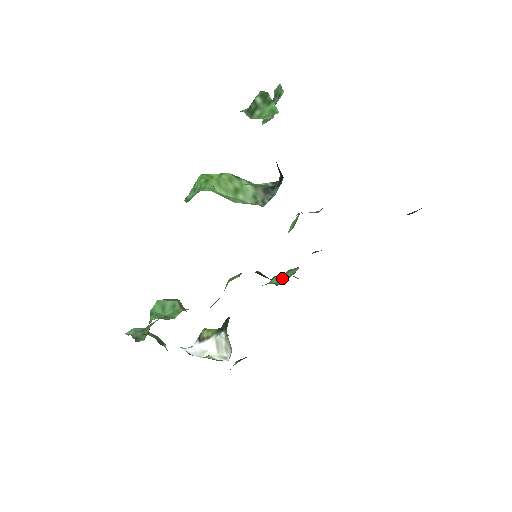
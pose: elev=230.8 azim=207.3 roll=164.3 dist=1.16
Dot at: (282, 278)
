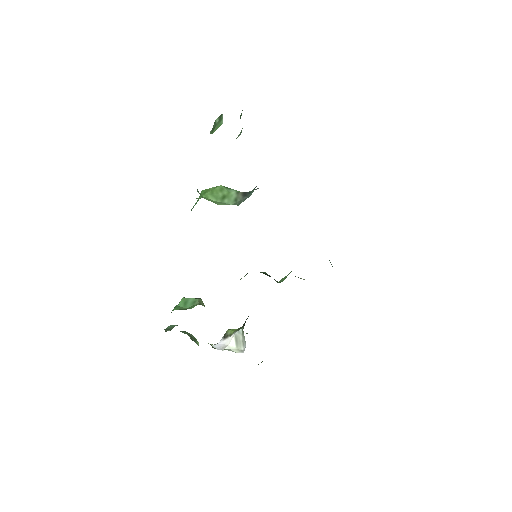
Dot at: (285, 277)
